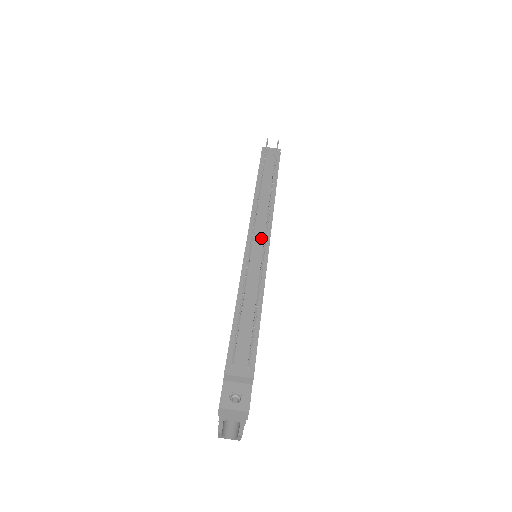
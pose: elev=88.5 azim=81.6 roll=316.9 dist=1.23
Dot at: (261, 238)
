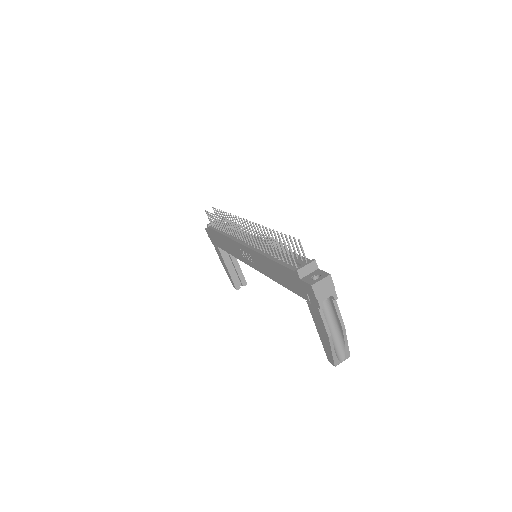
Dot at: occluded
